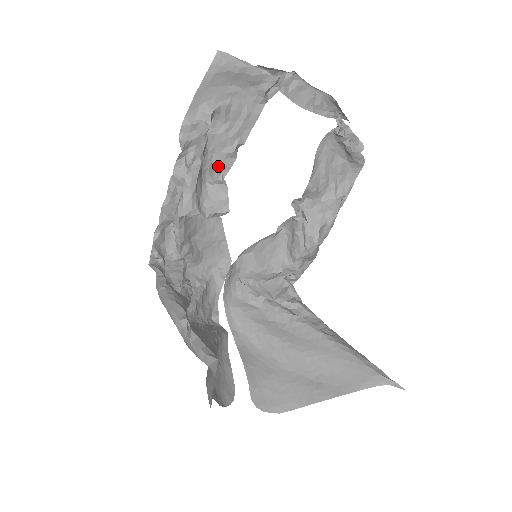
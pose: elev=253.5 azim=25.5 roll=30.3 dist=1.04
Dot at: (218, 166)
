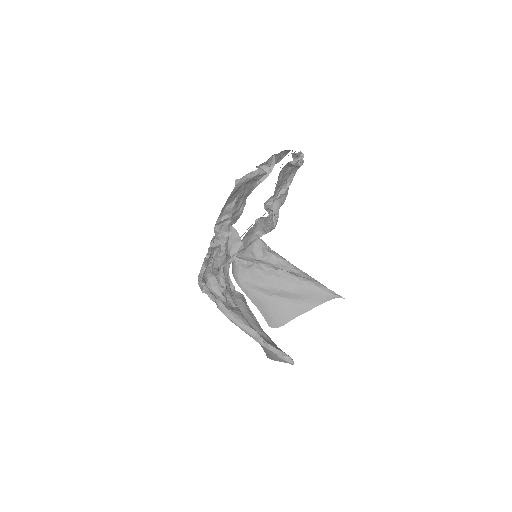
Dot at: (230, 224)
